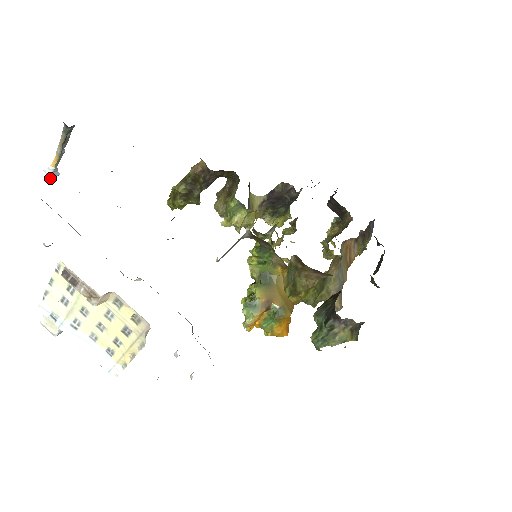
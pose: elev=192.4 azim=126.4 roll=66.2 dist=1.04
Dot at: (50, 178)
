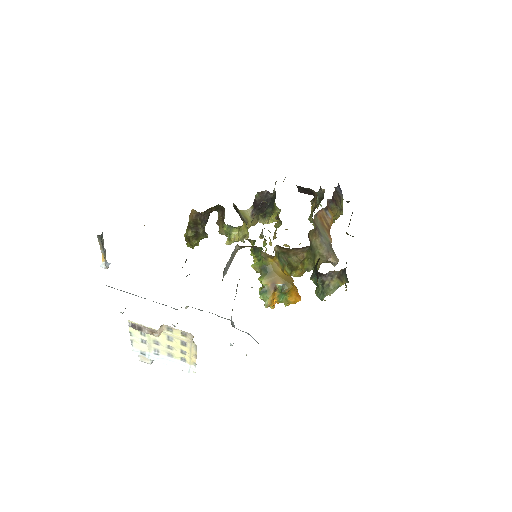
Dot at: occluded
